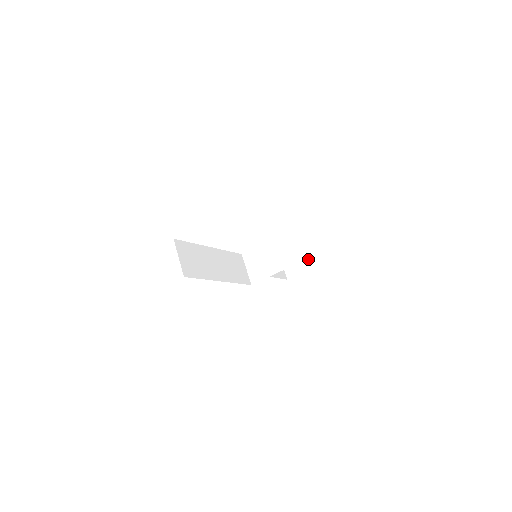
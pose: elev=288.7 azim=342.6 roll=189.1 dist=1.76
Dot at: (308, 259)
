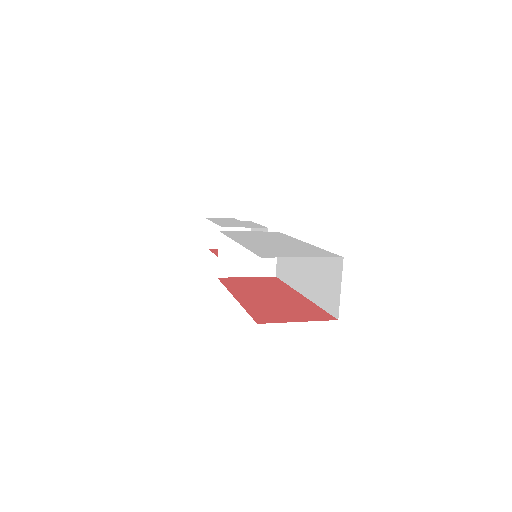
Dot at: occluded
